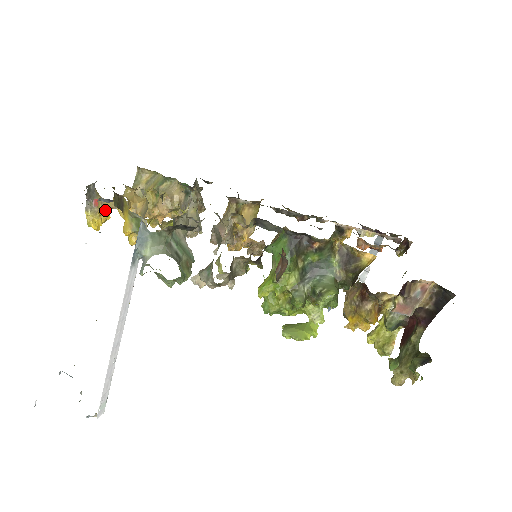
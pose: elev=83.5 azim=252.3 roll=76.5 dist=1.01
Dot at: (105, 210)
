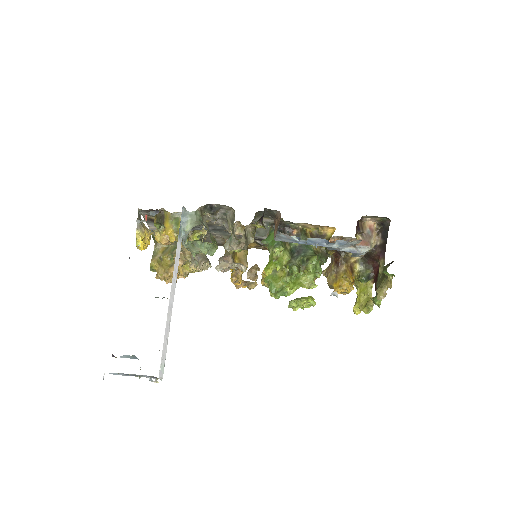
Dot at: (148, 233)
